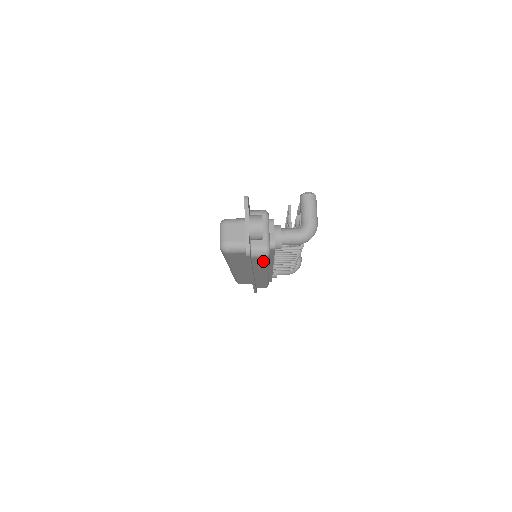
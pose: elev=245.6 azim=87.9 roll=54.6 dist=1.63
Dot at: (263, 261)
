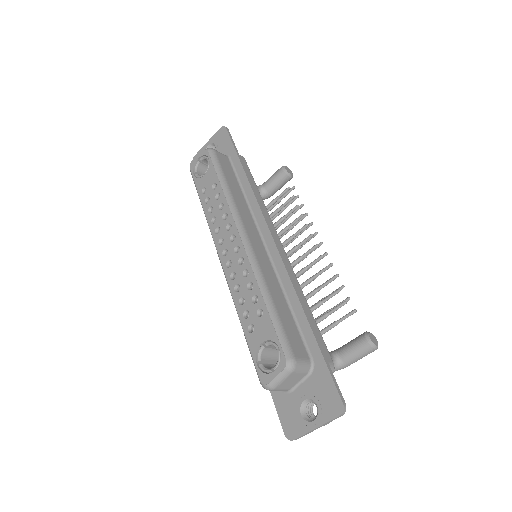
Dot at: occluded
